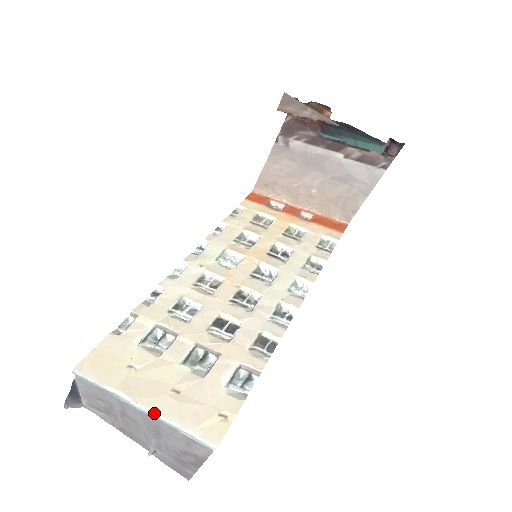
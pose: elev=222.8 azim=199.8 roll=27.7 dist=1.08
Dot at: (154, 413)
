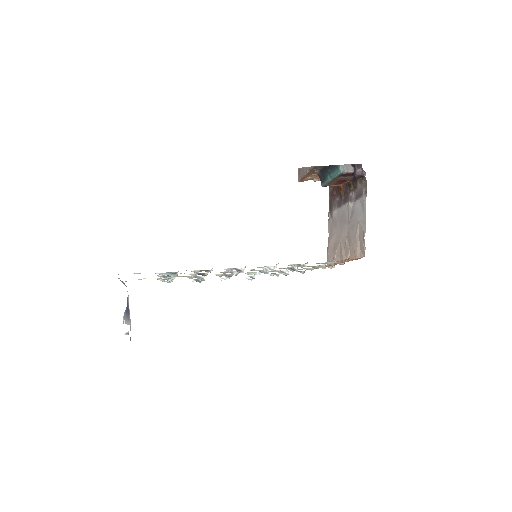
Dot at: occluded
